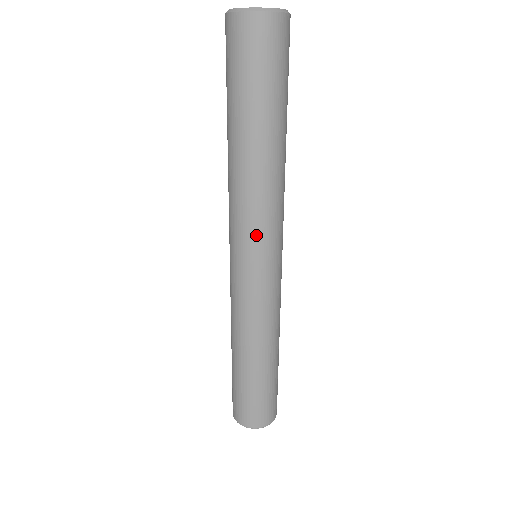
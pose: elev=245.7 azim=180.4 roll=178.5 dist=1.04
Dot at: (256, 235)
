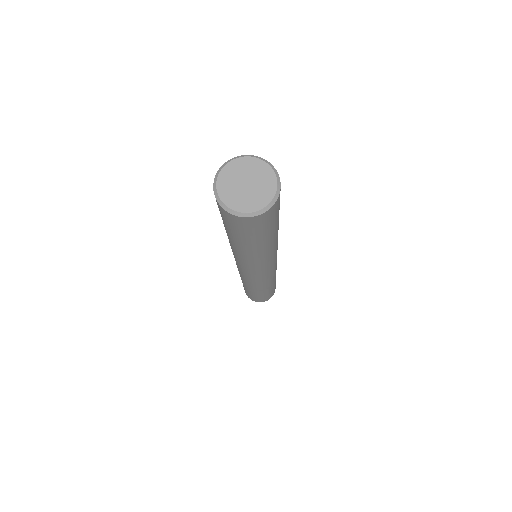
Dot at: (238, 263)
